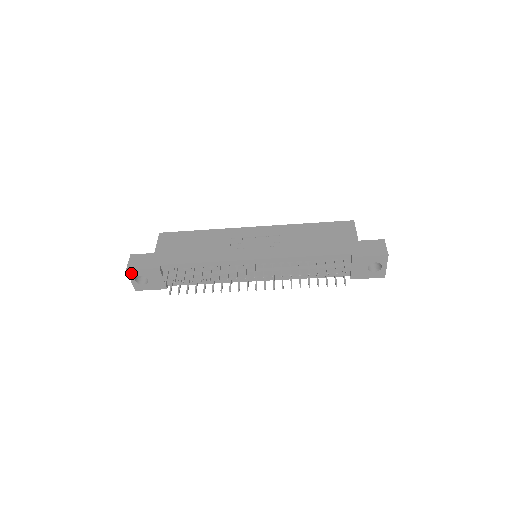
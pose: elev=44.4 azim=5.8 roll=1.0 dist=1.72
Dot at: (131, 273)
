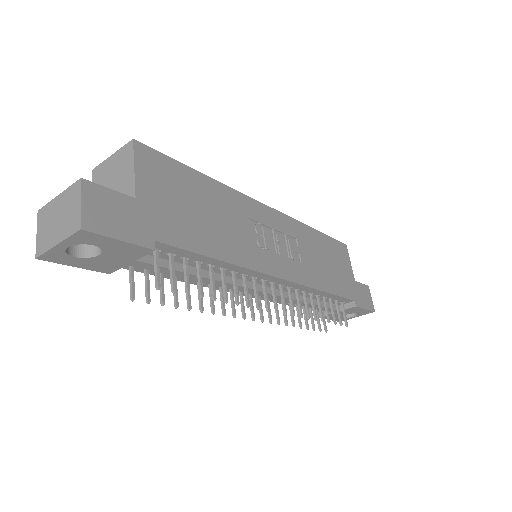
Dot at: (82, 236)
